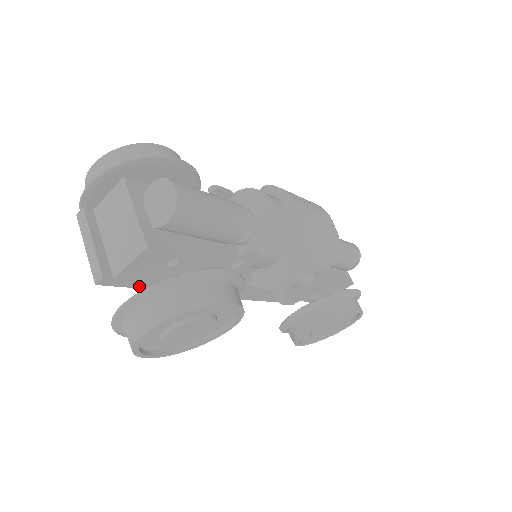
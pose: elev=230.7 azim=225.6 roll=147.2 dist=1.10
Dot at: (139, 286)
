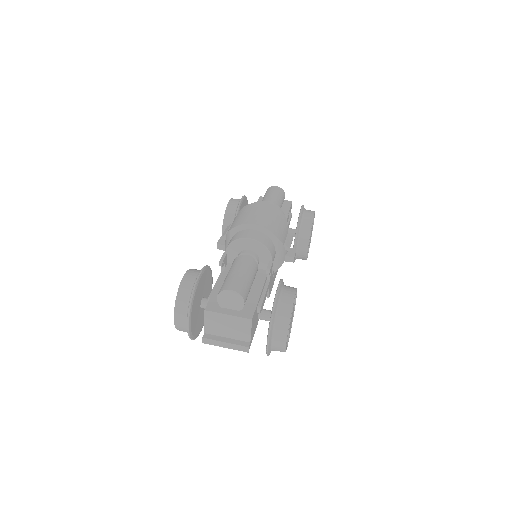
Dot at: (254, 332)
